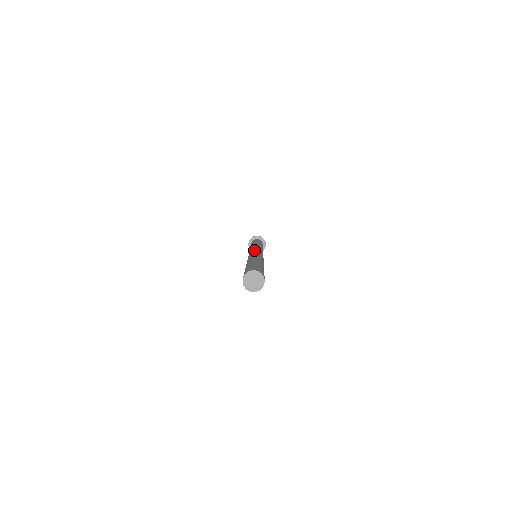
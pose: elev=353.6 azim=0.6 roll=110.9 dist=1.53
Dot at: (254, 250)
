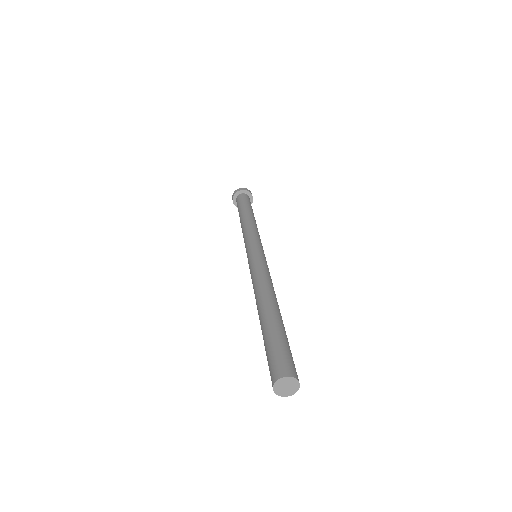
Dot at: (258, 258)
